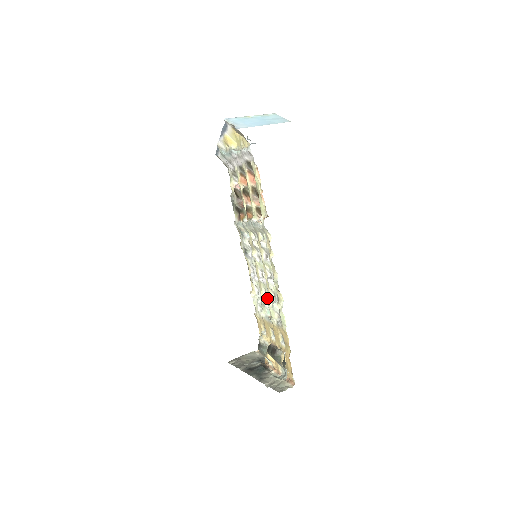
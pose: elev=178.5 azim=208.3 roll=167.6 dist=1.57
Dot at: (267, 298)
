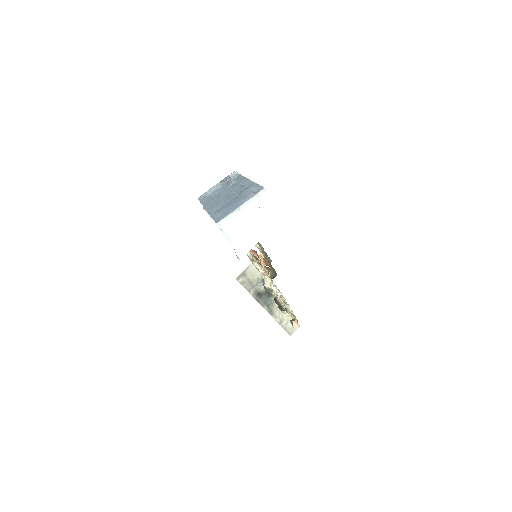
Dot at: occluded
